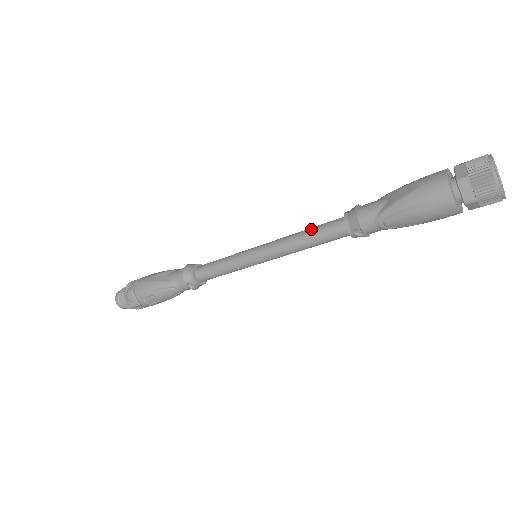
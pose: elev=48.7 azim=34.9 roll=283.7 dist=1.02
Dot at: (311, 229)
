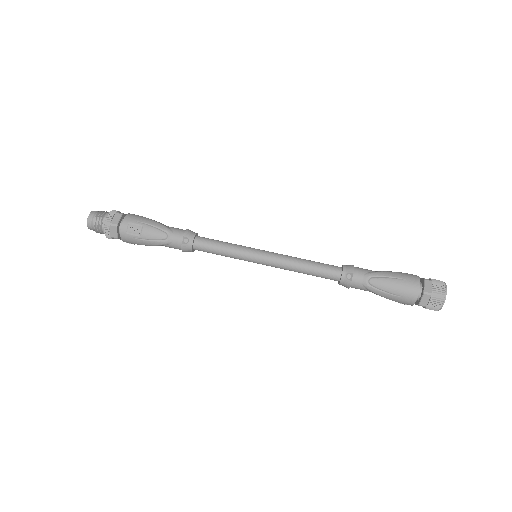
Dot at: (314, 261)
